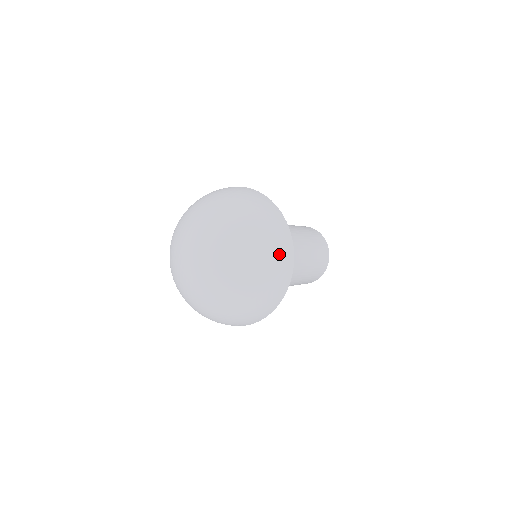
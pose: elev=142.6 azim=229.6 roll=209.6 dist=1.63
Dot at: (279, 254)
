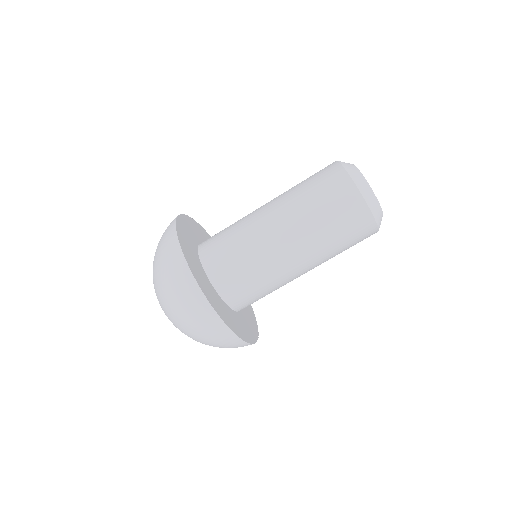
Dot at: (225, 345)
